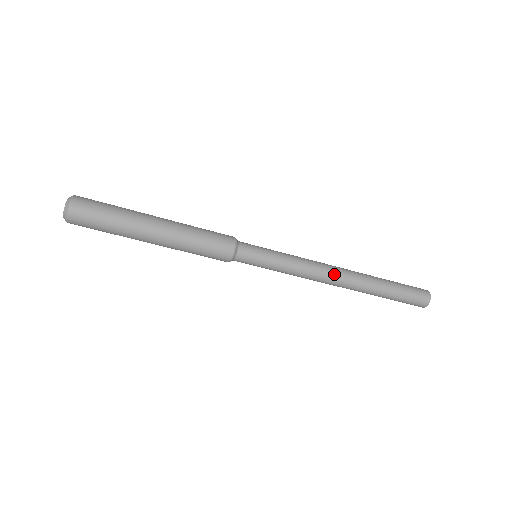
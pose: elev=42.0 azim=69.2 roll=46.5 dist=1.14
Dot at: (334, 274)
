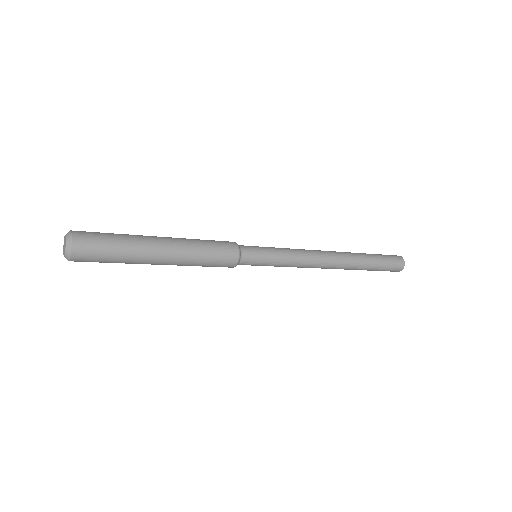
Dot at: (326, 263)
